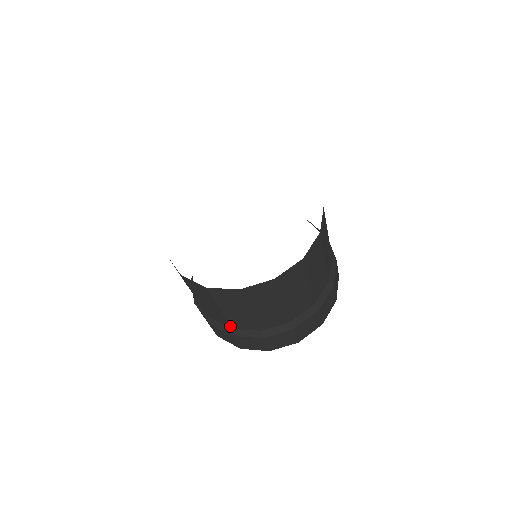
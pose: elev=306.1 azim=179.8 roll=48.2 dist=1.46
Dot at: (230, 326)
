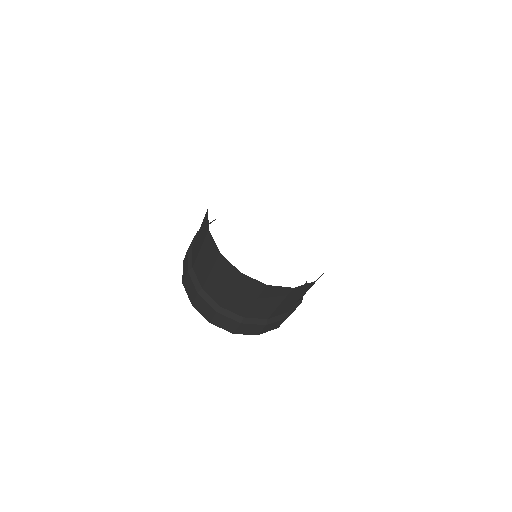
Dot at: (194, 265)
